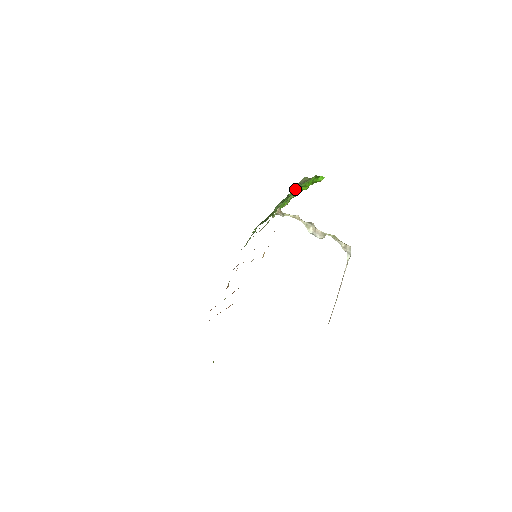
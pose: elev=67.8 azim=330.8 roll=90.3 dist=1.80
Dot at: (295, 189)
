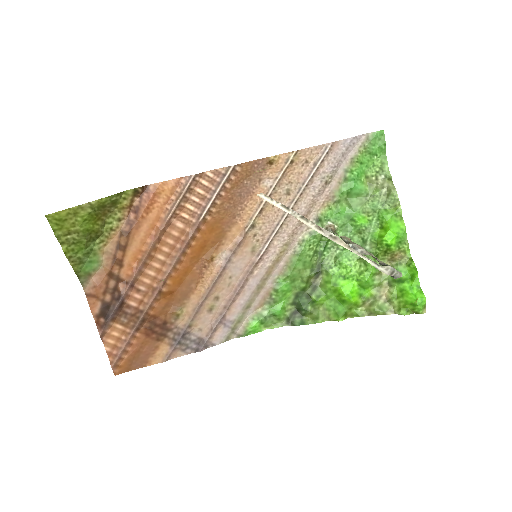
Dot at: (371, 222)
